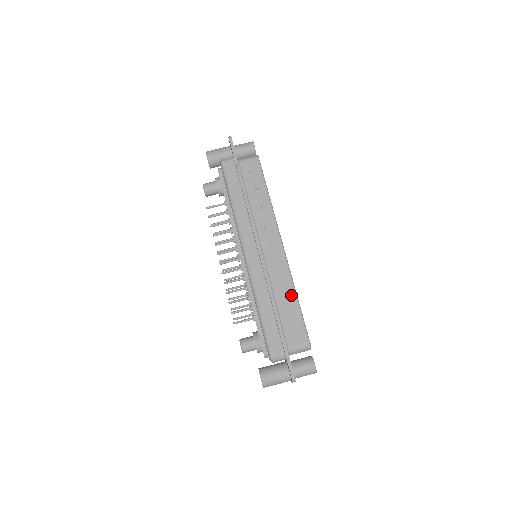
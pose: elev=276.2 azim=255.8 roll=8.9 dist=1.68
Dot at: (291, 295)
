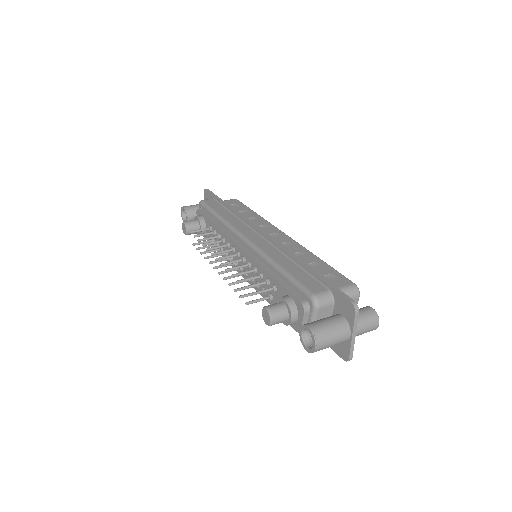
Dot at: (312, 257)
